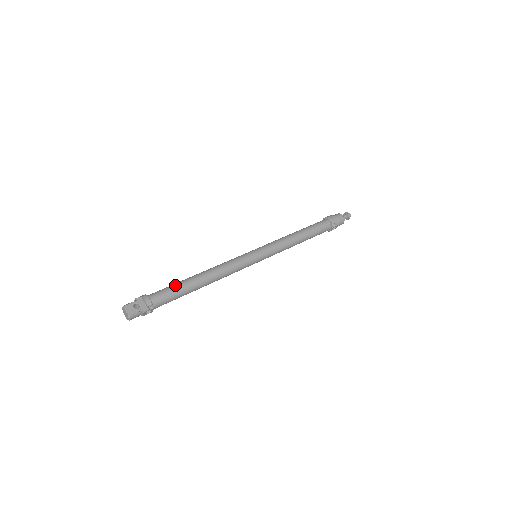
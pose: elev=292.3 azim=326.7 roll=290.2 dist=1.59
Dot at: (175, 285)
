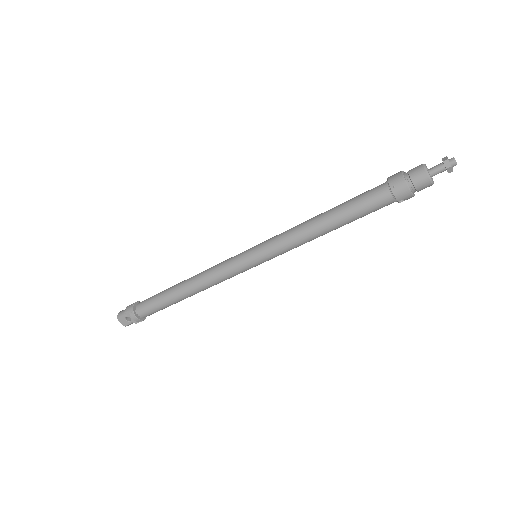
Dot at: (158, 301)
